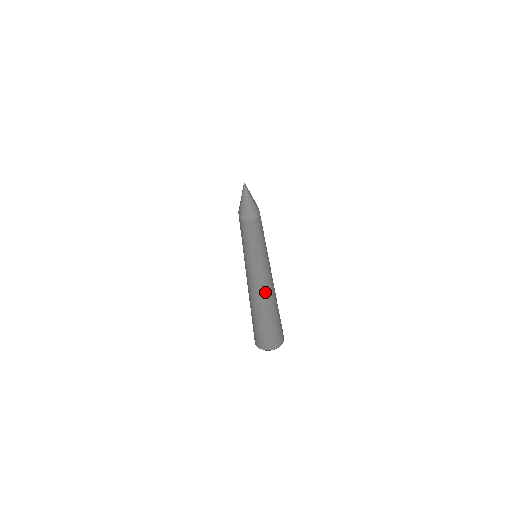
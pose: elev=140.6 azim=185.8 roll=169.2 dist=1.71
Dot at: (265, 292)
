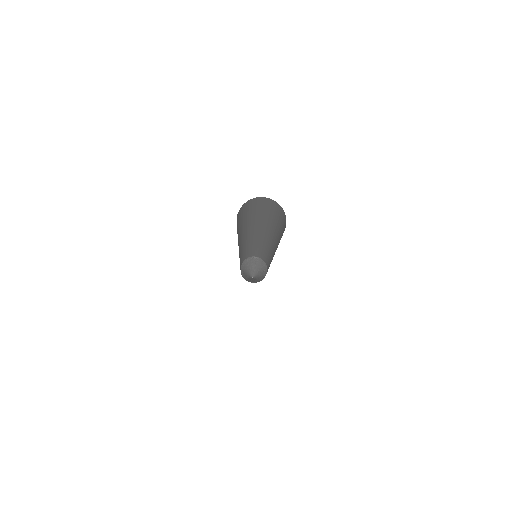
Dot at: occluded
